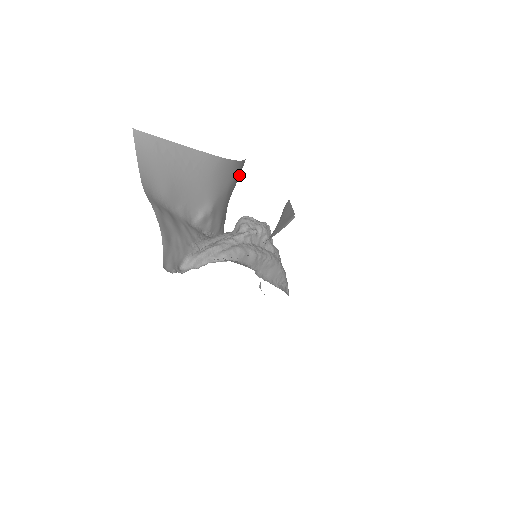
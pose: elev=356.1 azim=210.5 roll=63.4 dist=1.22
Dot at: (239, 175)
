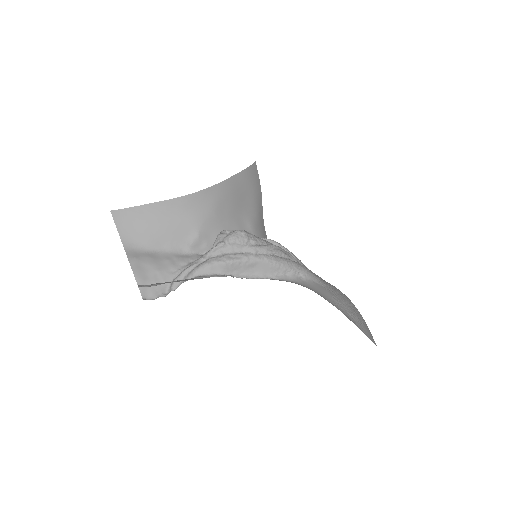
Dot at: (233, 191)
